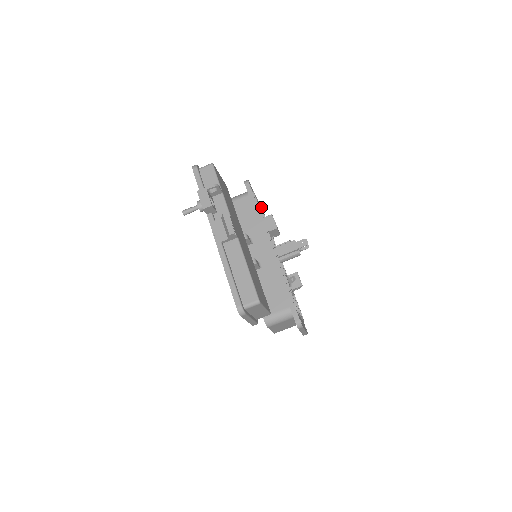
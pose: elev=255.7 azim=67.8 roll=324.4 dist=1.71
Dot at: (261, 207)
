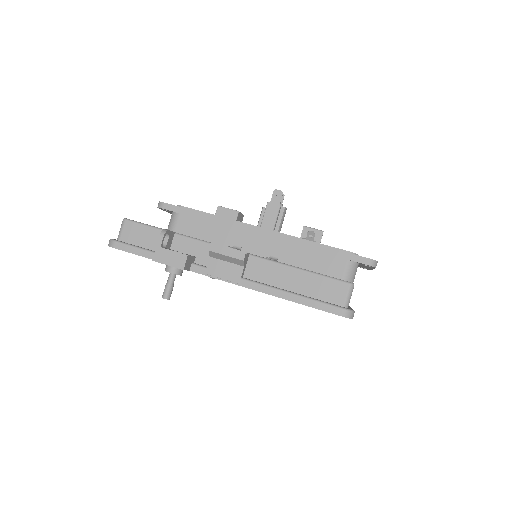
Dot at: occluded
